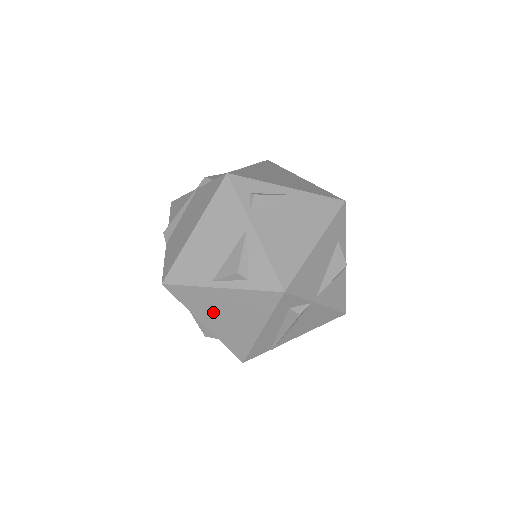
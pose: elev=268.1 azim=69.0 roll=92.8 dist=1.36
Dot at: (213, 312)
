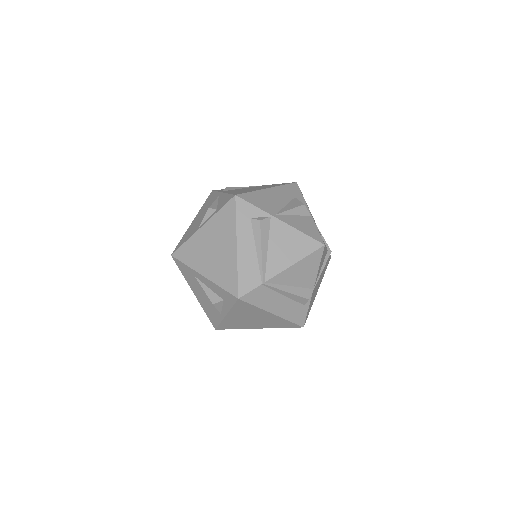
Dot at: (204, 255)
